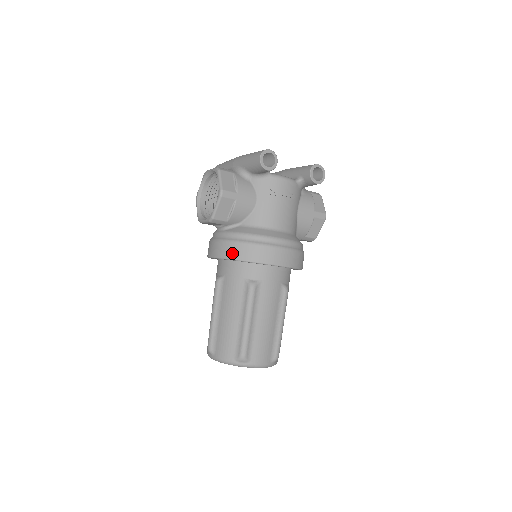
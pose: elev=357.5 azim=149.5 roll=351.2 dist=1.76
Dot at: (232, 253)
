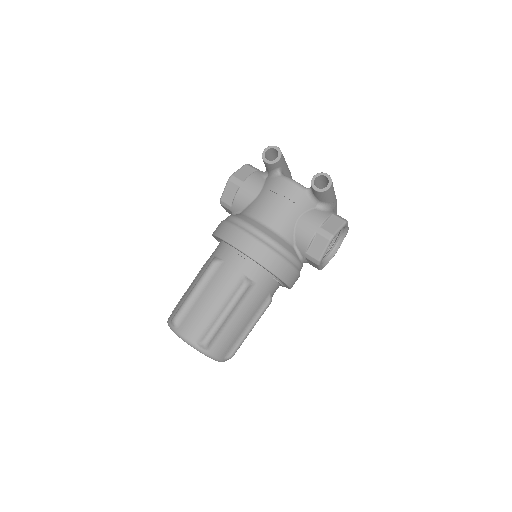
Dot at: (216, 229)
